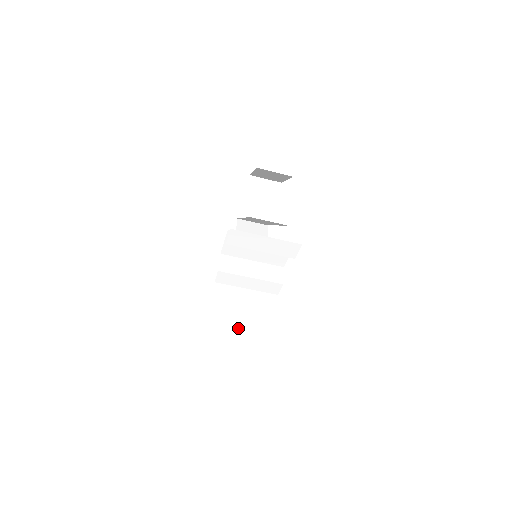
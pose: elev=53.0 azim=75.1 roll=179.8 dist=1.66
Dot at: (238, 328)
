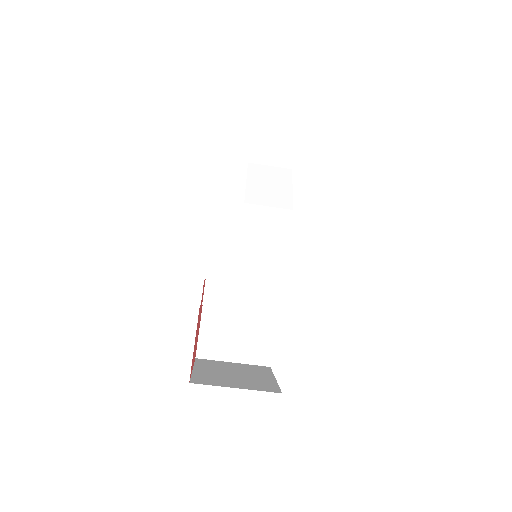
Dot at: (228, 360)
